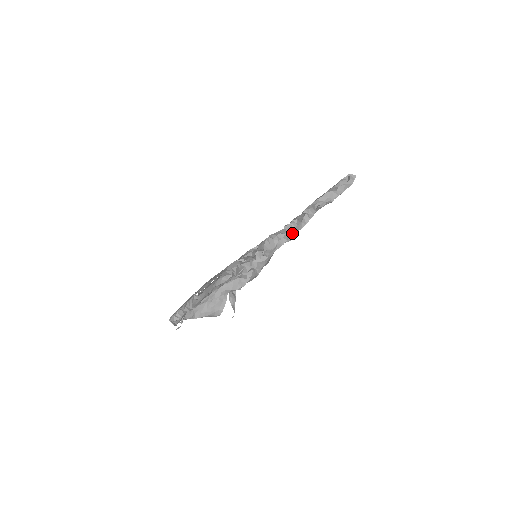
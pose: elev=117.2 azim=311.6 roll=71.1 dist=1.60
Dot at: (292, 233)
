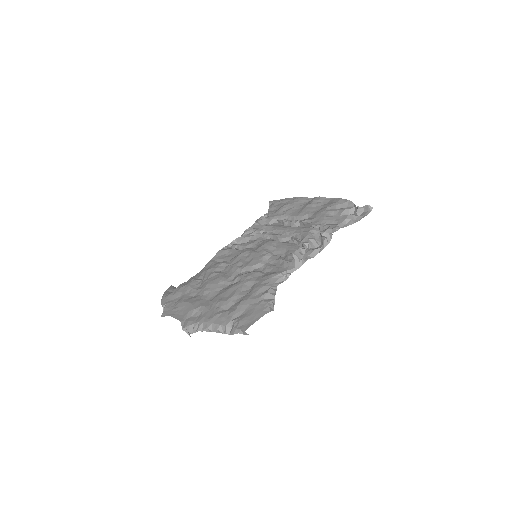
Dot at: (312, 256)
